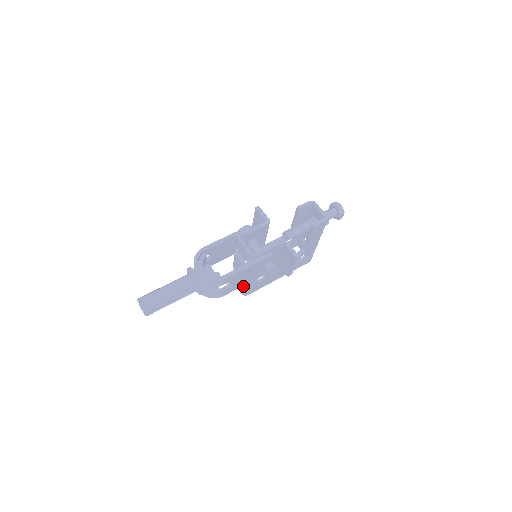
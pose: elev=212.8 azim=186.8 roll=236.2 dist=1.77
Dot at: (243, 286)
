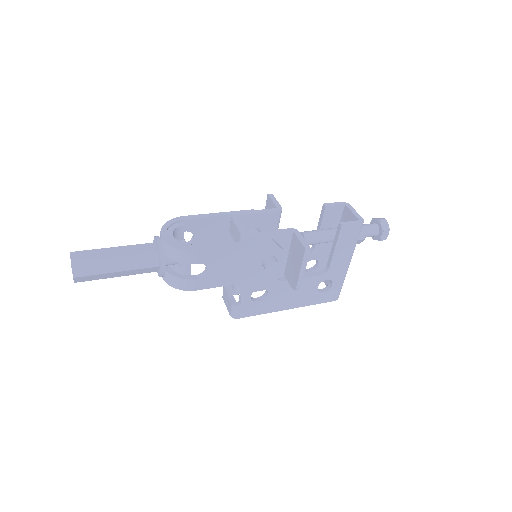
Dot at: (233, 301)
